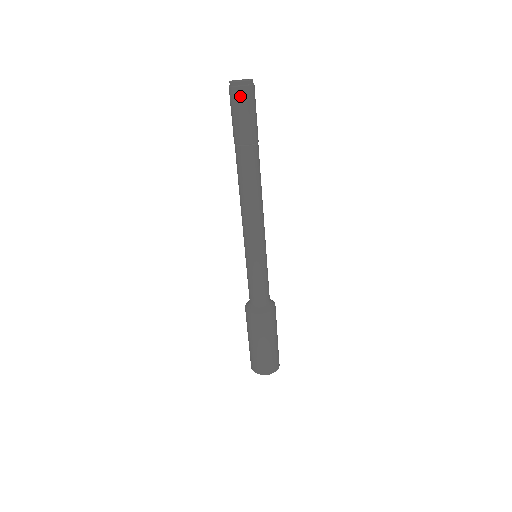
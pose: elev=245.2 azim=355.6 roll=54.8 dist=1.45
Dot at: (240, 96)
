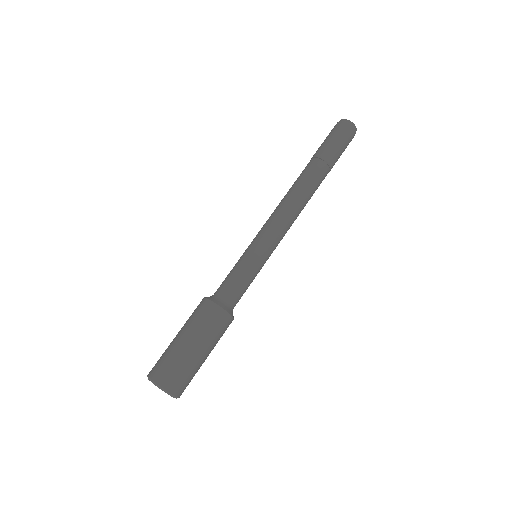
Dot at: (350, 133)
